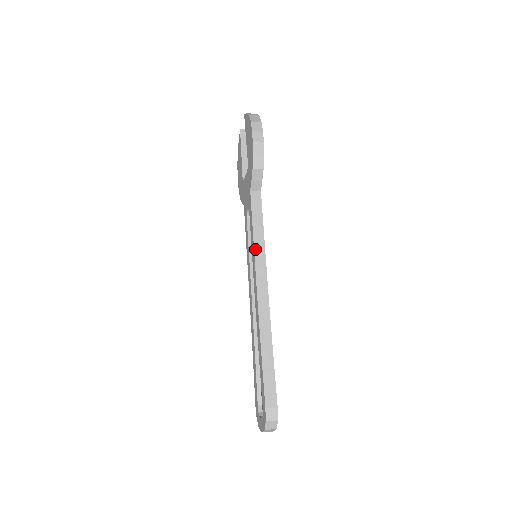
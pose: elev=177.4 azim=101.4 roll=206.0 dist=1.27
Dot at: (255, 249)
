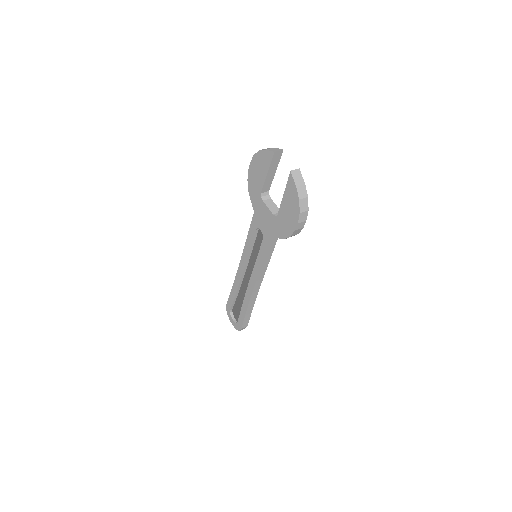
Dot at: (261, 268)
